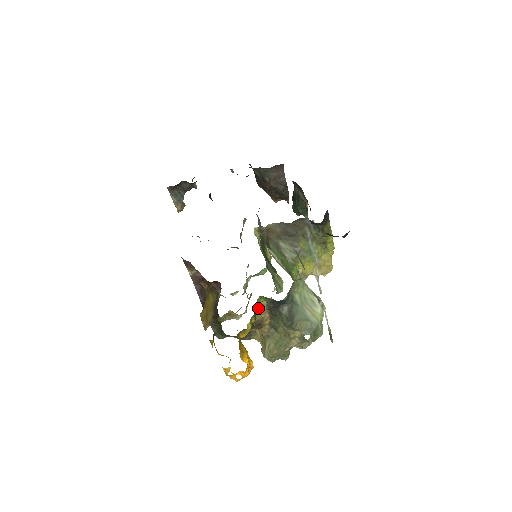
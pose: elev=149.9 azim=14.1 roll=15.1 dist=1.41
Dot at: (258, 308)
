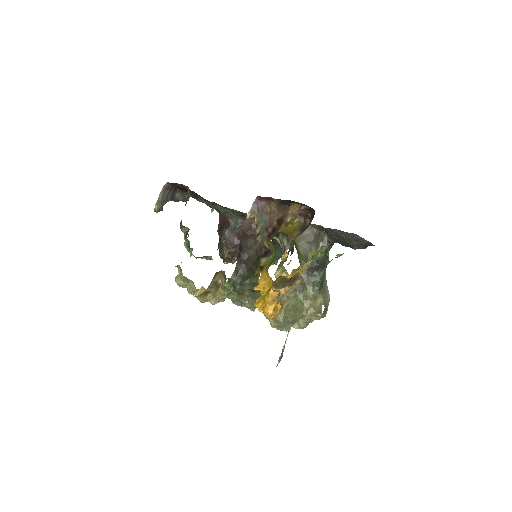
Dot at: (313, 257)
